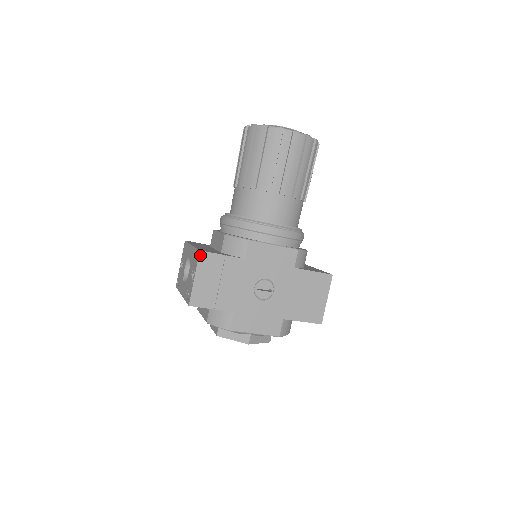
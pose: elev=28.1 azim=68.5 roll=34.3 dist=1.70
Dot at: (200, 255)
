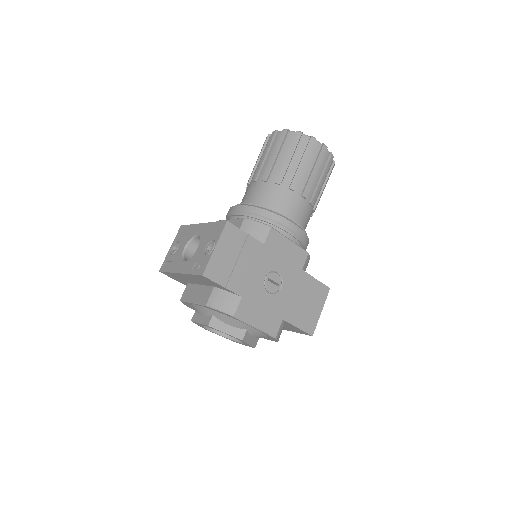
Dot at: (226, 225)
